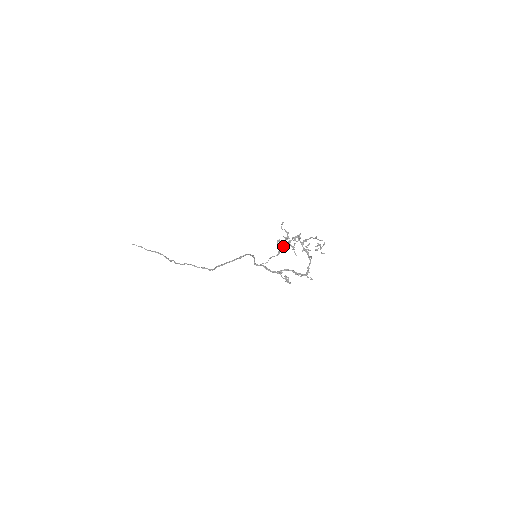
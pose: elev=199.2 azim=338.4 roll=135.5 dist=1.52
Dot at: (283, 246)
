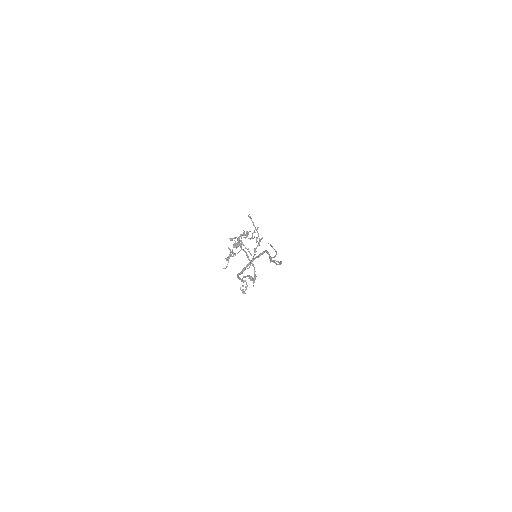
Dot at: occluded
